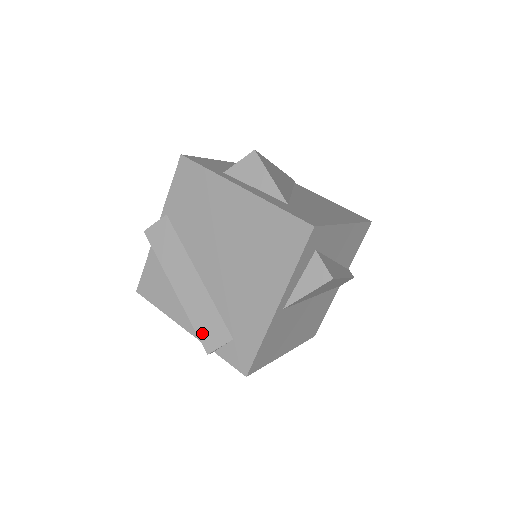
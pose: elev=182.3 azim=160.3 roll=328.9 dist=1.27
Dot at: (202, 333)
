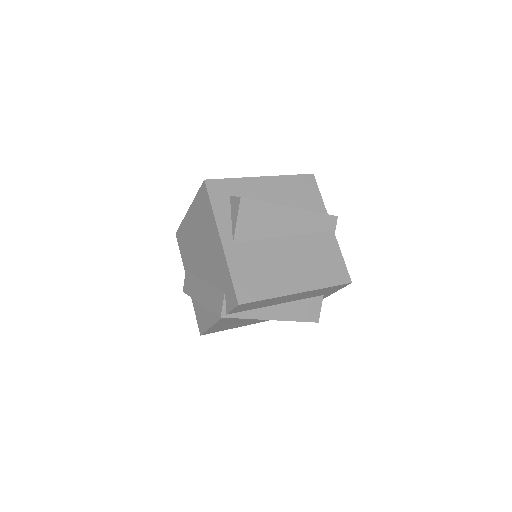
Dot at: (215, 309)
